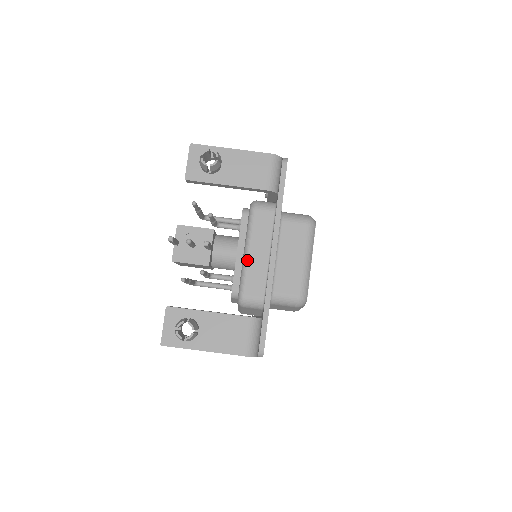
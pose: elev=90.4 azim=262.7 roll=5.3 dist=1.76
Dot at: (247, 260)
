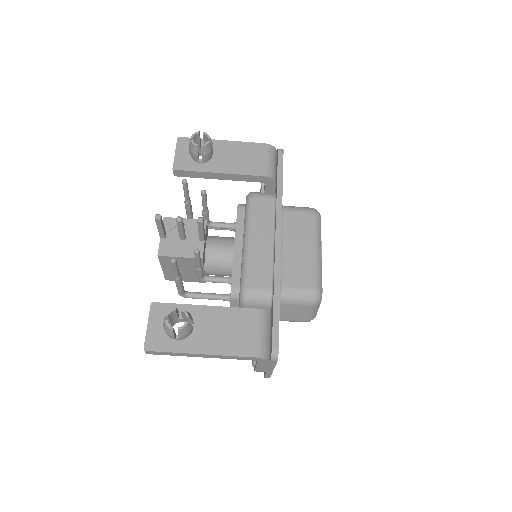
Dot at: (248, 249)
